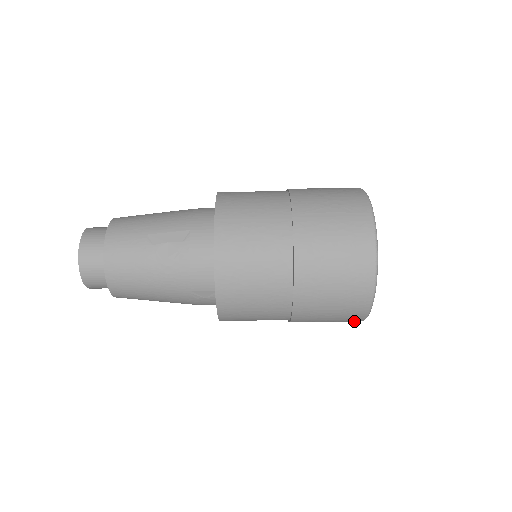
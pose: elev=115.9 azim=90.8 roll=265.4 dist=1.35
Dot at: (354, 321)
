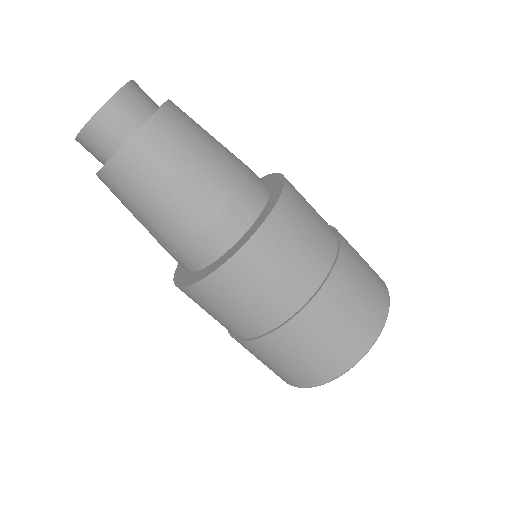
Dot at: occluded
